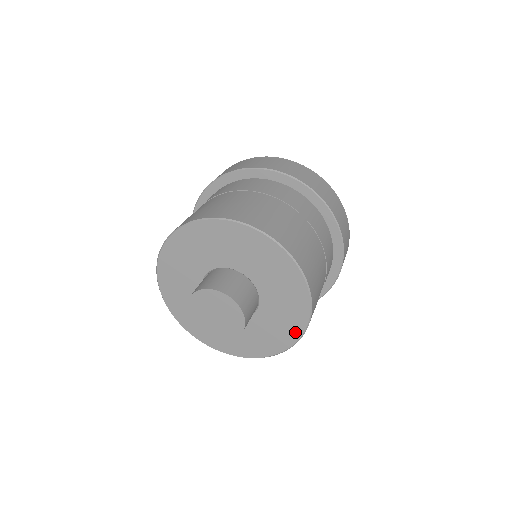
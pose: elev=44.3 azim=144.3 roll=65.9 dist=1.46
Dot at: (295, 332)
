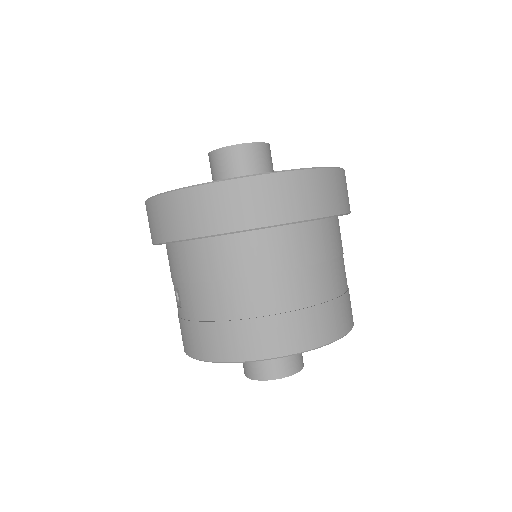
Dot at: occluded
